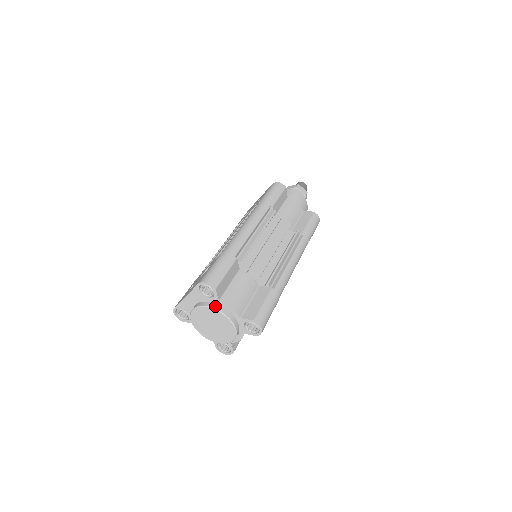
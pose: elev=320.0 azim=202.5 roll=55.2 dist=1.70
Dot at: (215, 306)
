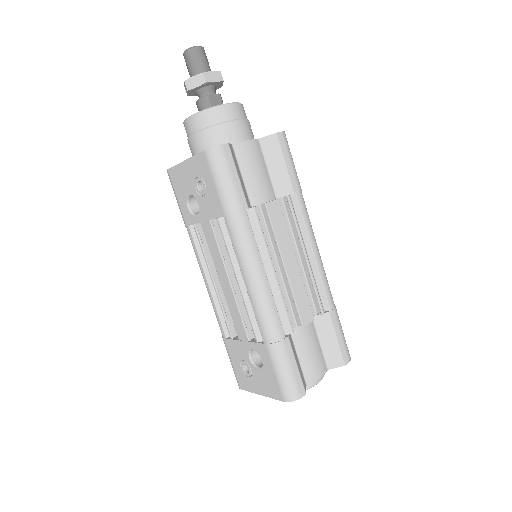
Dot at: occluded
